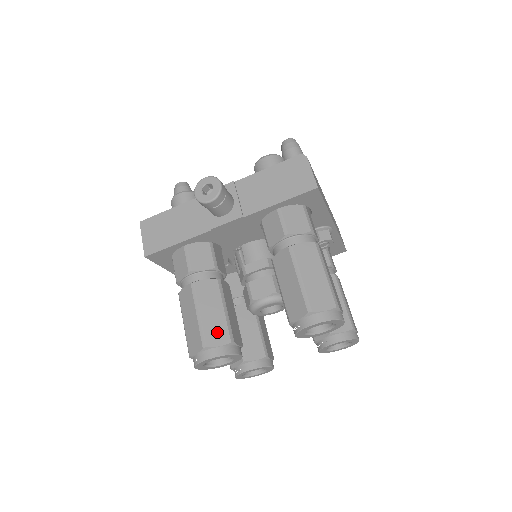
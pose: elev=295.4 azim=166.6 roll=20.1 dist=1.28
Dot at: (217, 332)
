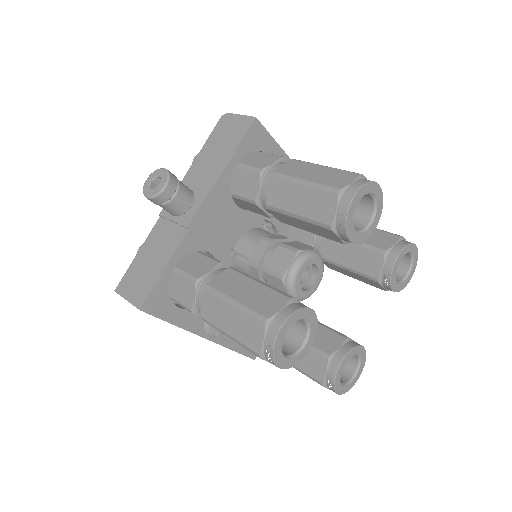
Dot at: (267, 301)
